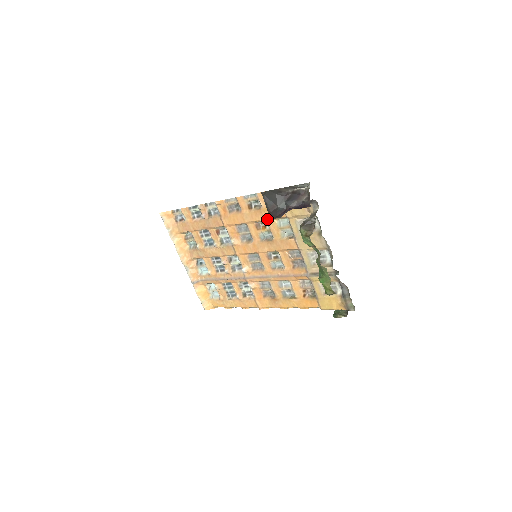
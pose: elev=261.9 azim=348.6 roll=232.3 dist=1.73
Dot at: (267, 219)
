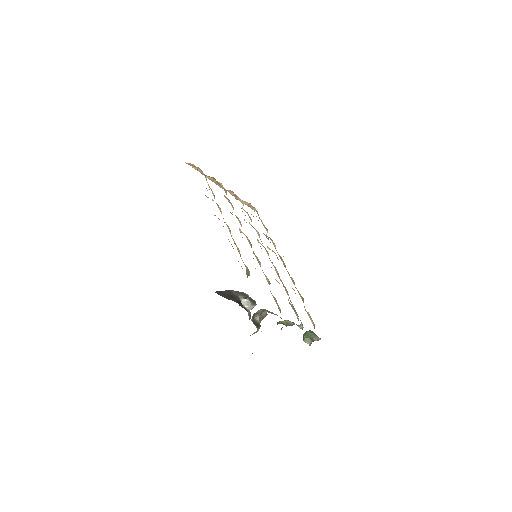
Dot at: occluded
